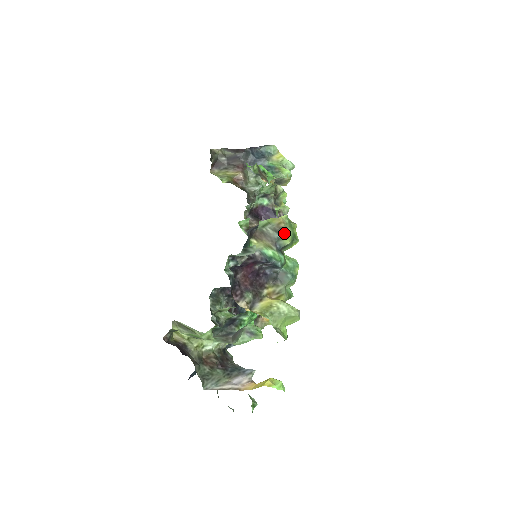
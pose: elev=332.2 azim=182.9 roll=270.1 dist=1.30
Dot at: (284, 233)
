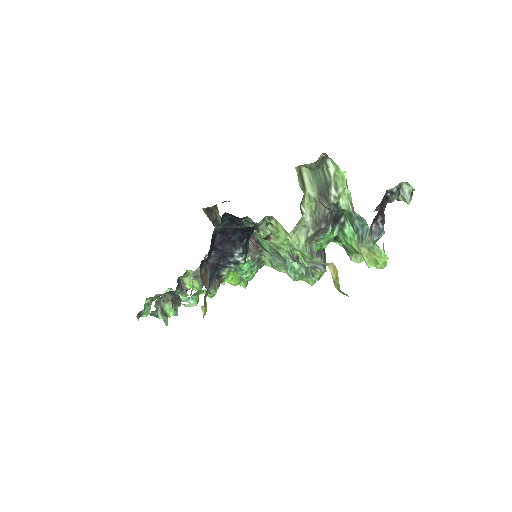
Dot at: occluded
